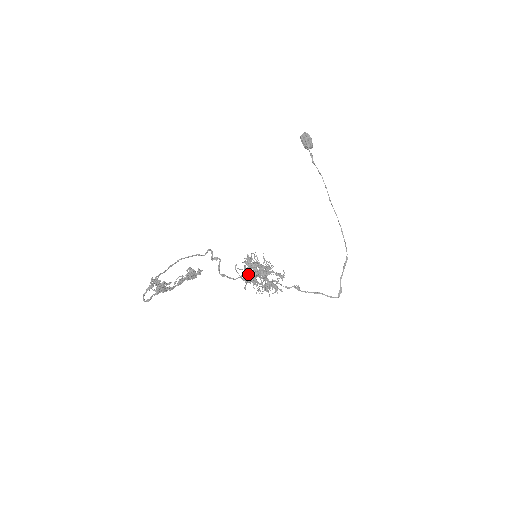
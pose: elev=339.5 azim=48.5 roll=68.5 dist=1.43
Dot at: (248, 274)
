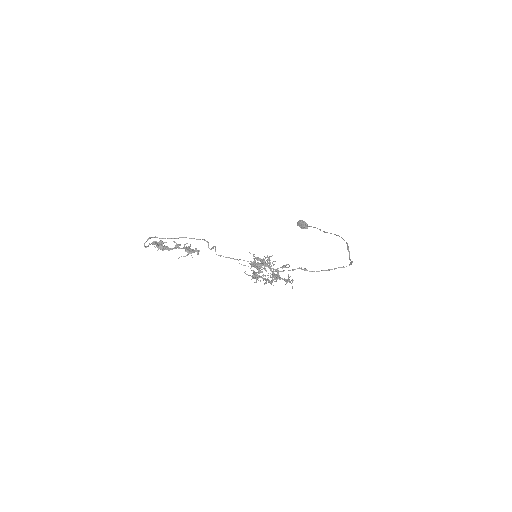
Dot at: (256, 272)
